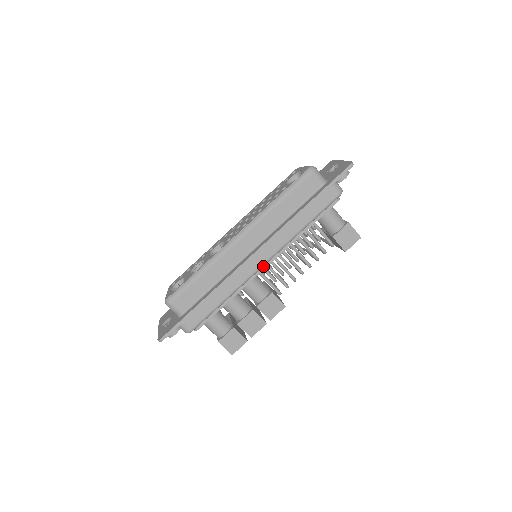
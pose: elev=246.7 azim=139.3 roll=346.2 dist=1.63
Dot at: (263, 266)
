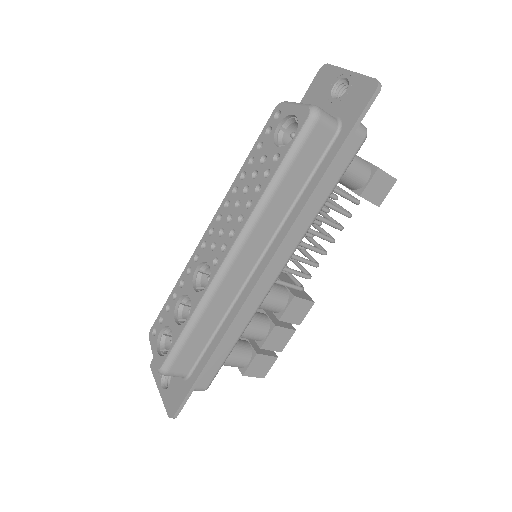
Dot at: occluded
